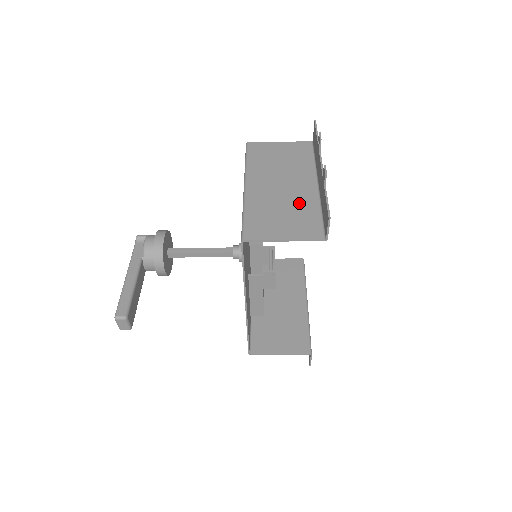
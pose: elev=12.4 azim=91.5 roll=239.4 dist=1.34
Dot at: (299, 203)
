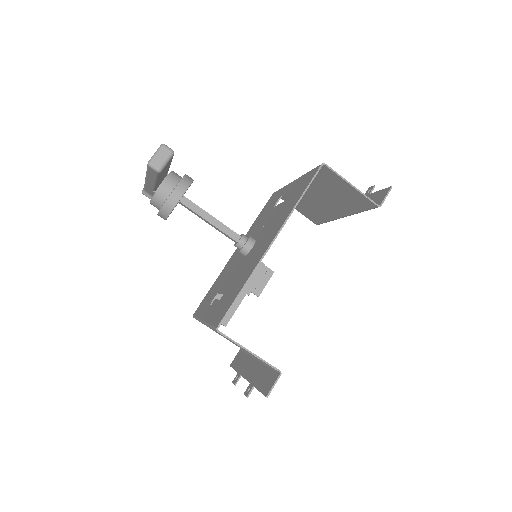
Dot at: (342, 202)
